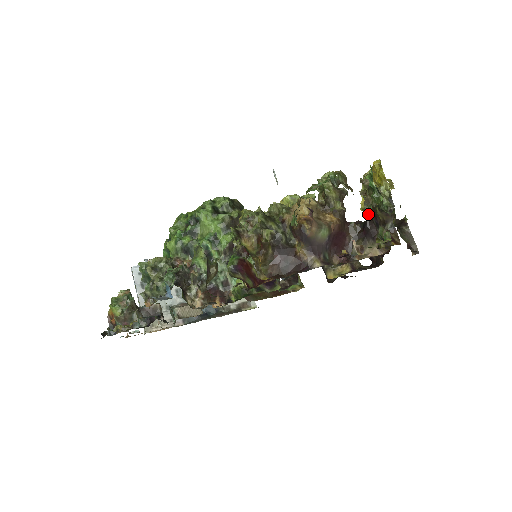
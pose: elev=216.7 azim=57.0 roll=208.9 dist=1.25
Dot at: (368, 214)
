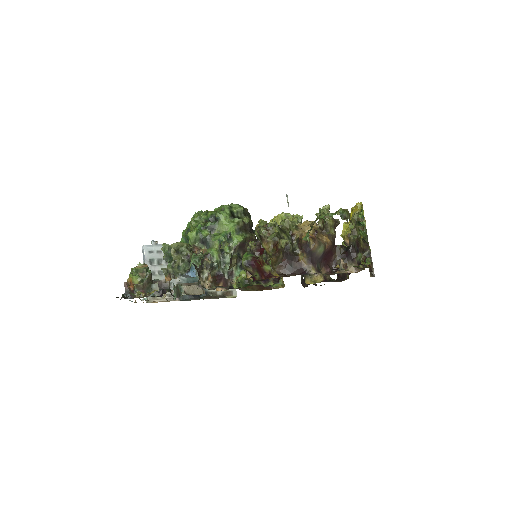
Dot at: (352, 242)
